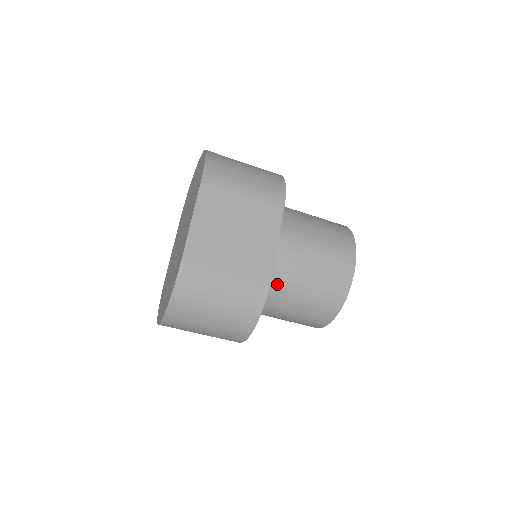
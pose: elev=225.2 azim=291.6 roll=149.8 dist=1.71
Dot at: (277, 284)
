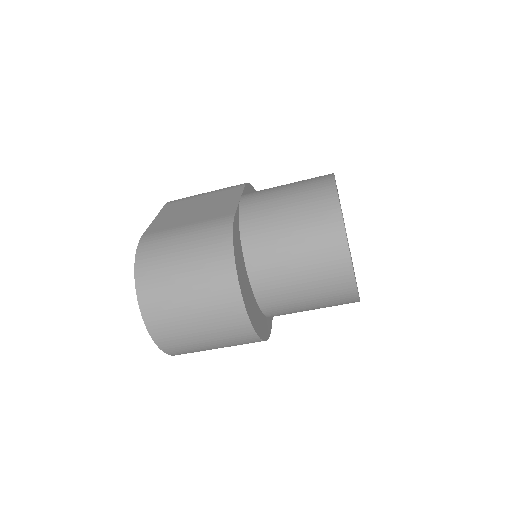
Dot at: (251, 225)
